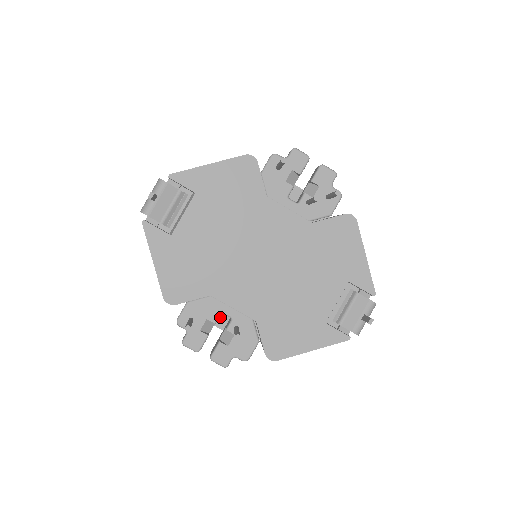
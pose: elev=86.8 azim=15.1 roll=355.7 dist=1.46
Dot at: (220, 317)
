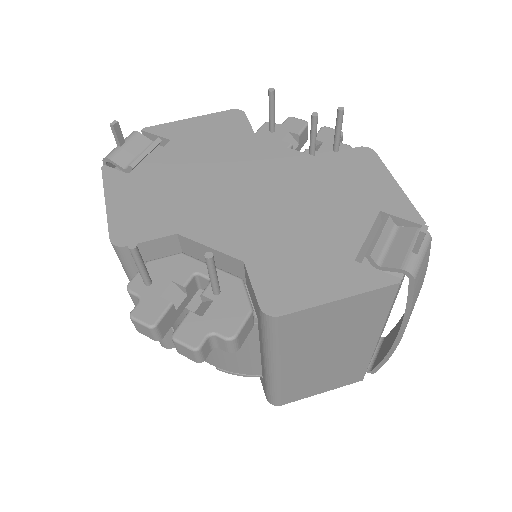
Dot at: (196, 297)
